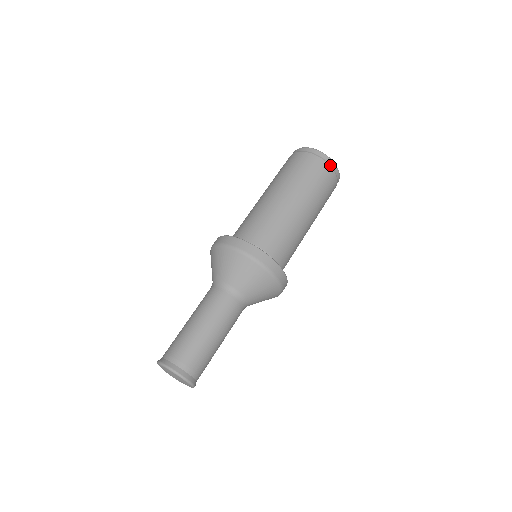
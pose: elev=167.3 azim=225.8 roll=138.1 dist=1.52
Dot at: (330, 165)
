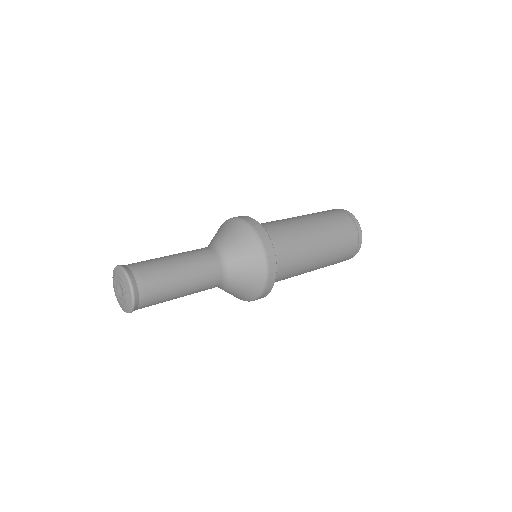
Dot at: (358, 235)
